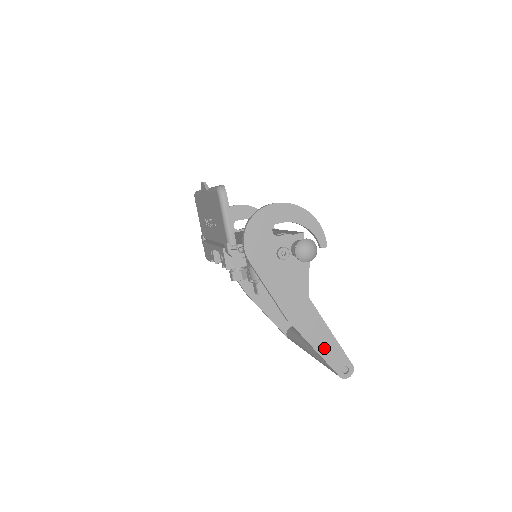
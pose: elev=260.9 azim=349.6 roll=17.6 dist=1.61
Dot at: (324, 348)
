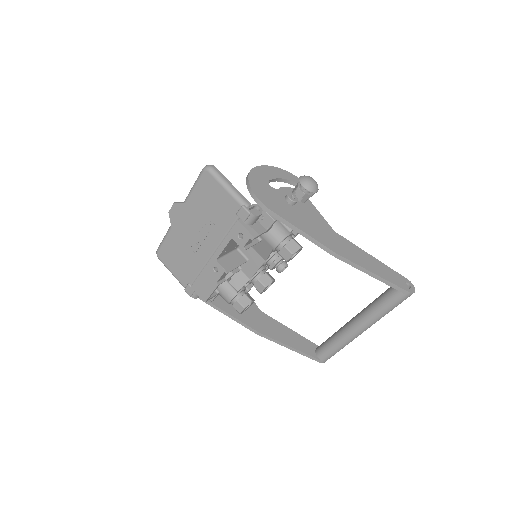
Dot at: (379, 271)
